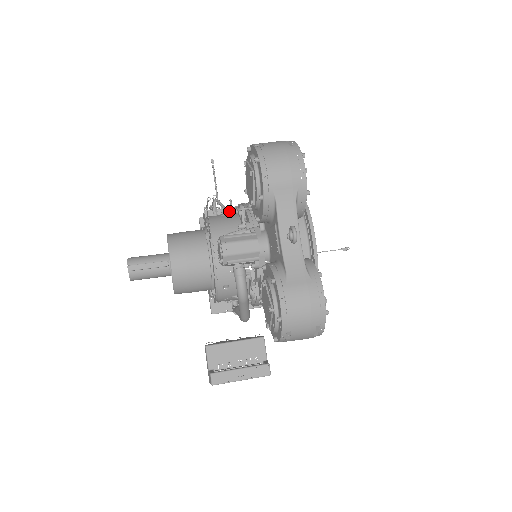
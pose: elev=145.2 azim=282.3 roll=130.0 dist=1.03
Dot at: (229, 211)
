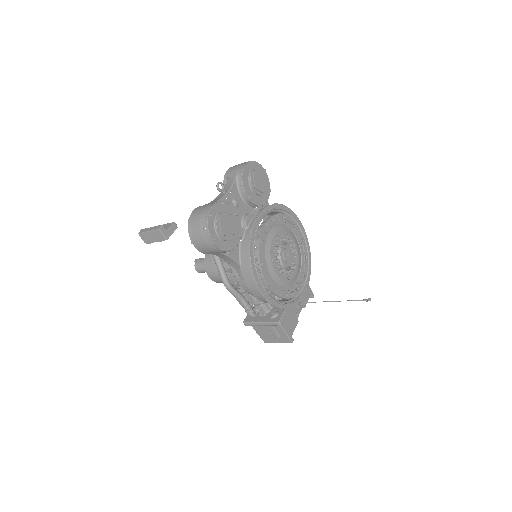
Dot at: occluded
